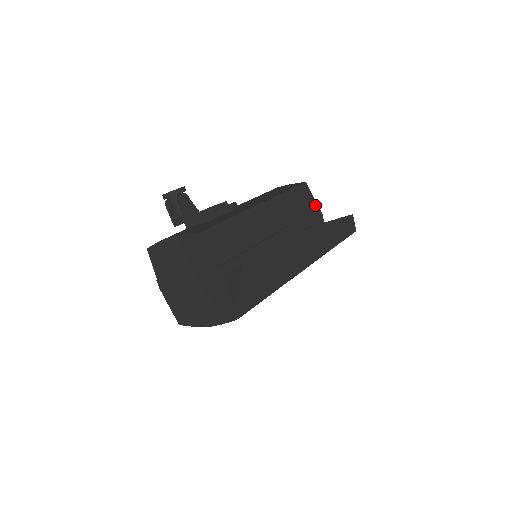
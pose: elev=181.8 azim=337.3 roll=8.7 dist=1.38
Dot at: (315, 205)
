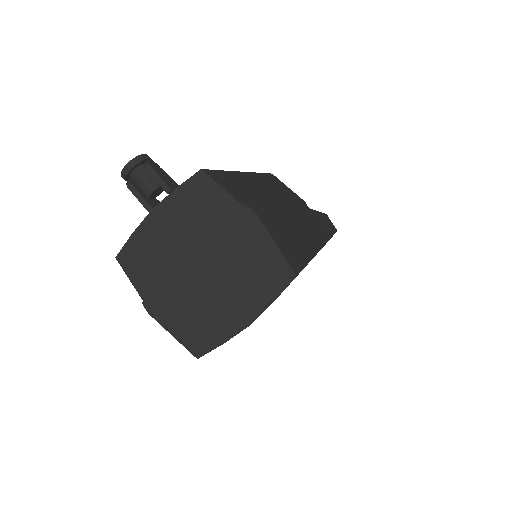
Dot at: (293, 193)
